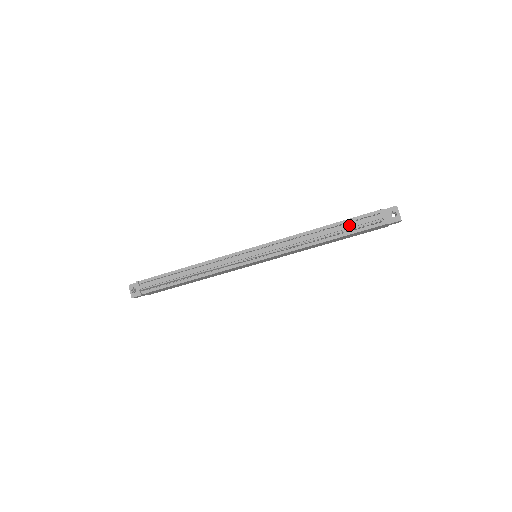
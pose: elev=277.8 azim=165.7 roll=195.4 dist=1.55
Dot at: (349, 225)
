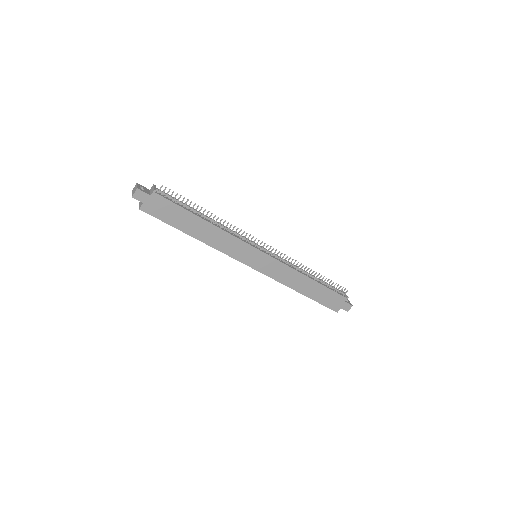
Dot at: occluded
